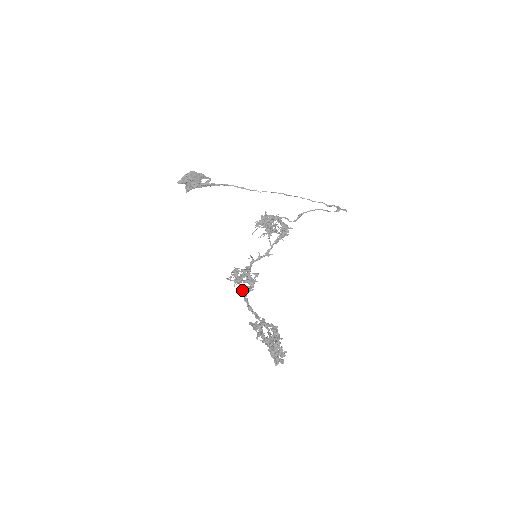
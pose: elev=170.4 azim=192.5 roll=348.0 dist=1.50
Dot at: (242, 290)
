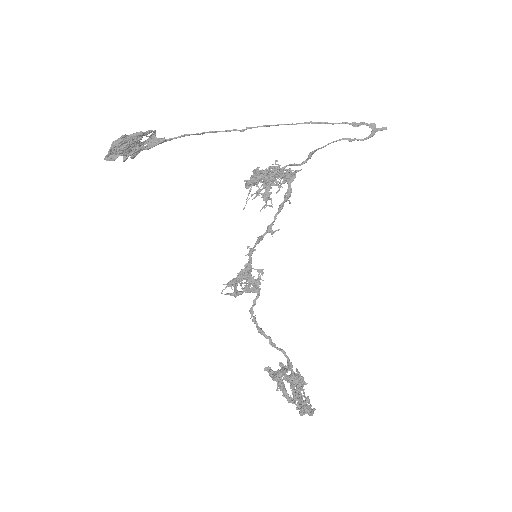
Dot at: (245, 292)
